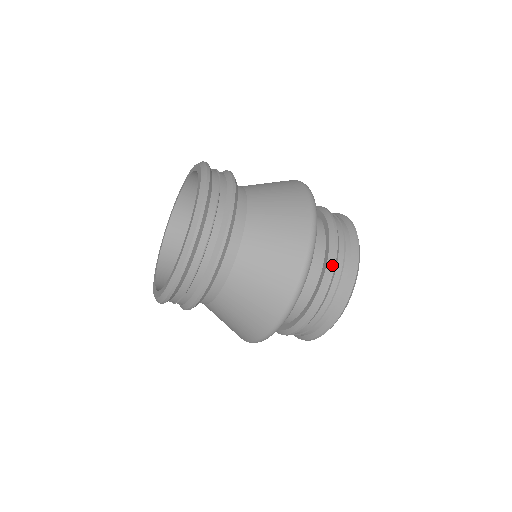
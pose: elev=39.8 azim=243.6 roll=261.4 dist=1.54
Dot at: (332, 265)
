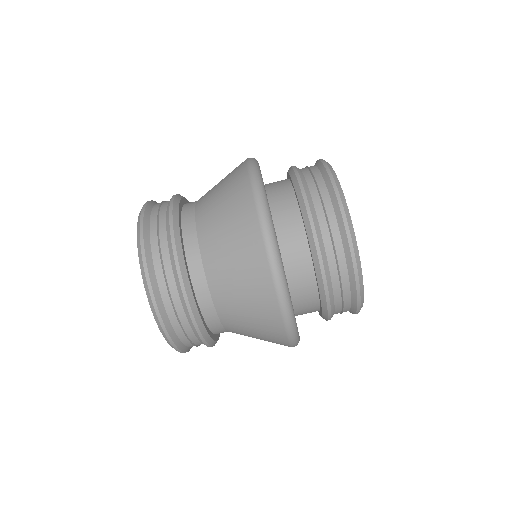
Dot at: (317, 254)
